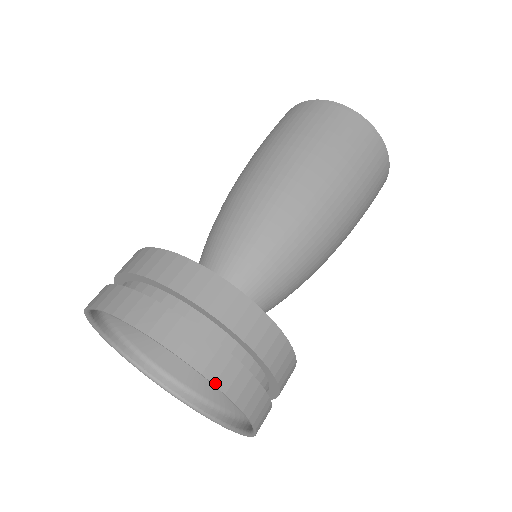
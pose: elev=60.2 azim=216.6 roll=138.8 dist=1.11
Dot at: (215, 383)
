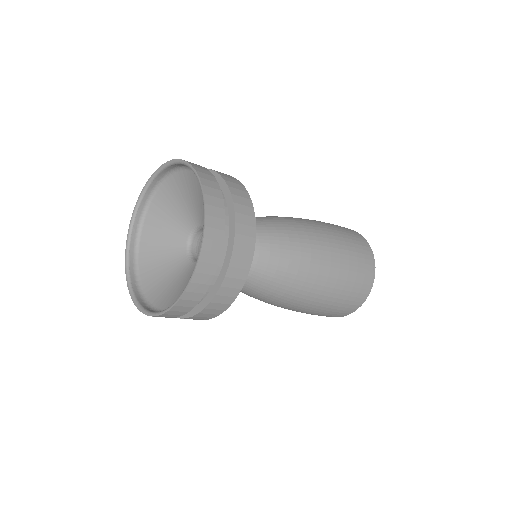
Dot at: (206, 227)
